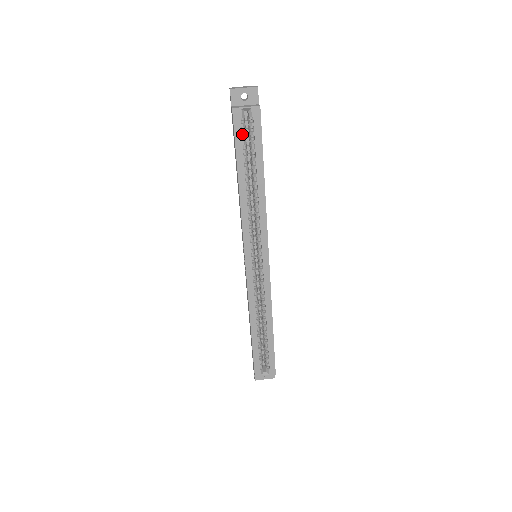
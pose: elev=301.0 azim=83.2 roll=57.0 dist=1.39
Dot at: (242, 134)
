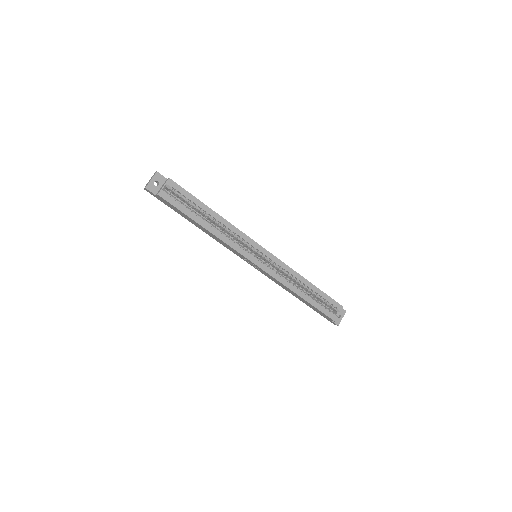
Dot at: (177, 201)
